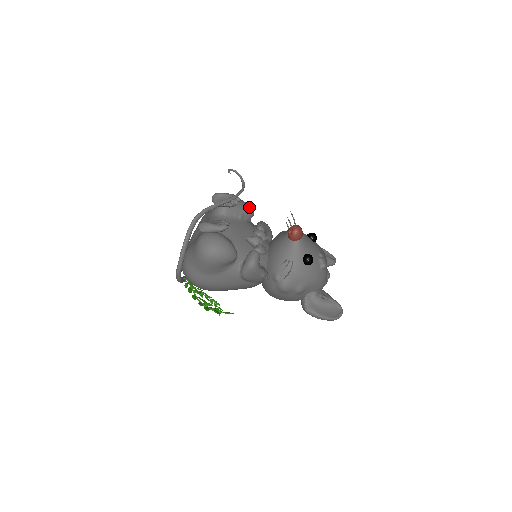
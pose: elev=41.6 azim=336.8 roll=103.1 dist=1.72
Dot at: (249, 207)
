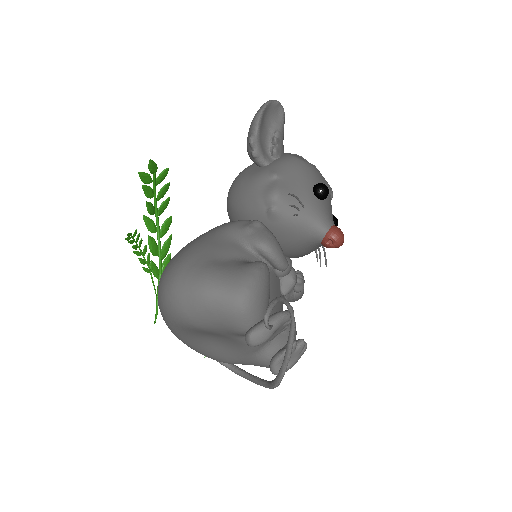
Dot at: (269, 277)
